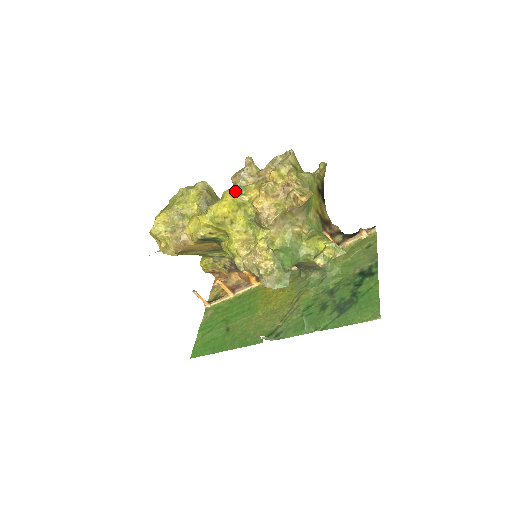
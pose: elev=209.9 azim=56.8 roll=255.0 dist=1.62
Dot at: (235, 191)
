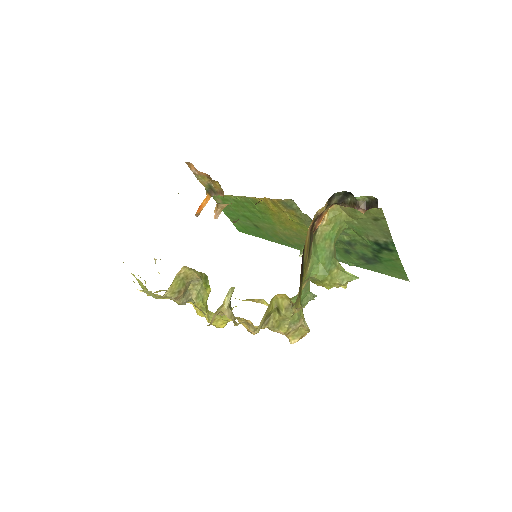
Dot at: (216, 316)
